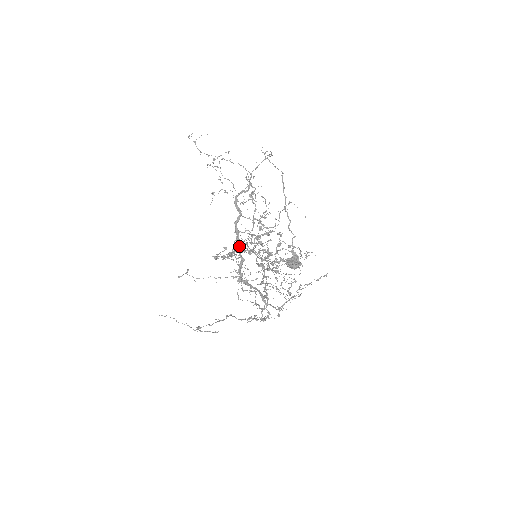
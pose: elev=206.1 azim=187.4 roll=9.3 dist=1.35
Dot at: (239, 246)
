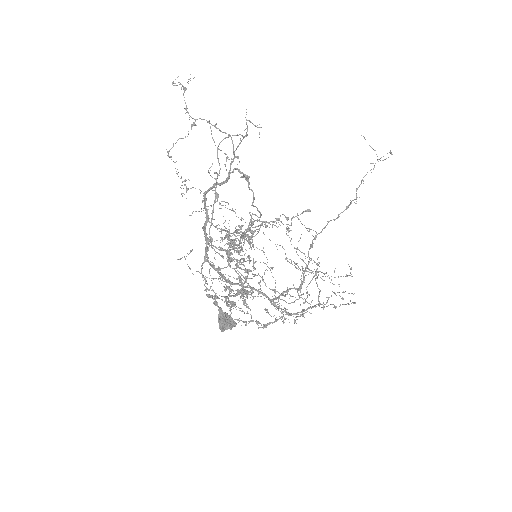
Dot at: (207, 258)
